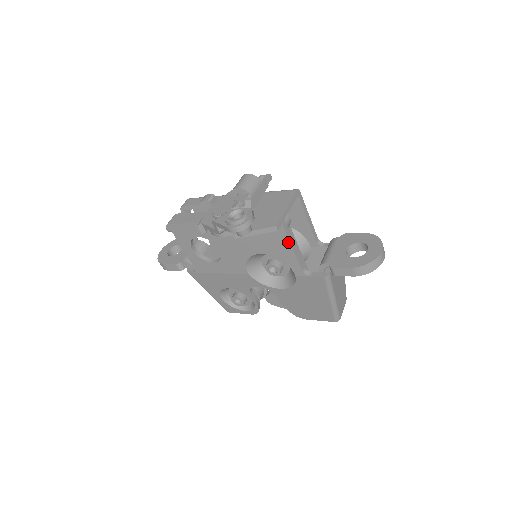
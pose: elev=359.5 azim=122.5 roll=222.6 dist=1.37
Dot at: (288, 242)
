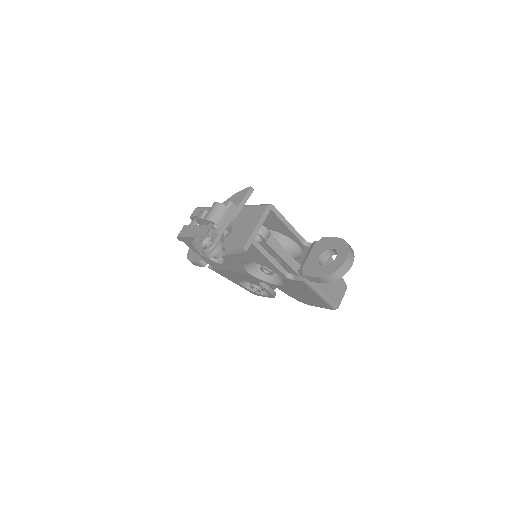
Dot at: (263, 256)
